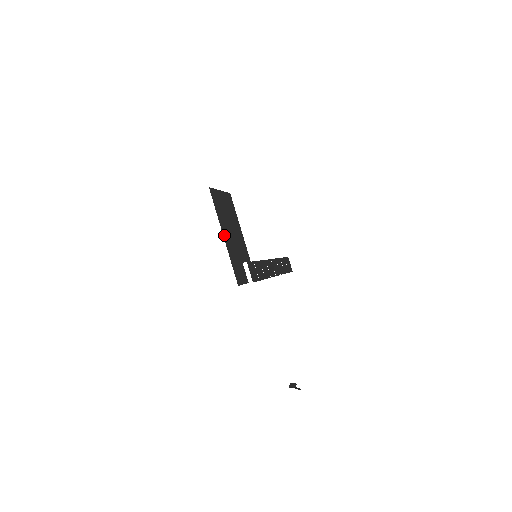
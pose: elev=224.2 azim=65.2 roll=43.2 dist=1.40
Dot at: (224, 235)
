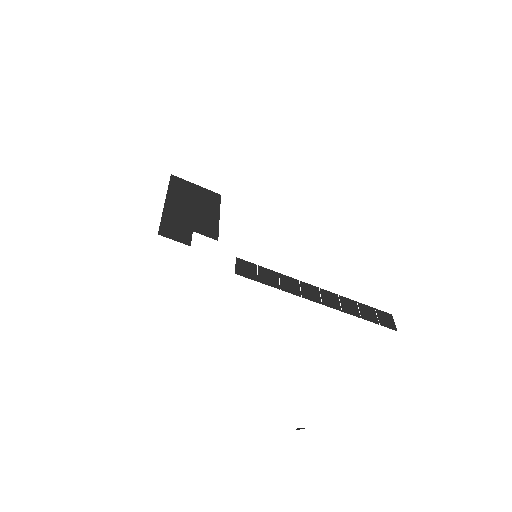
Dot at: (168, 202)
